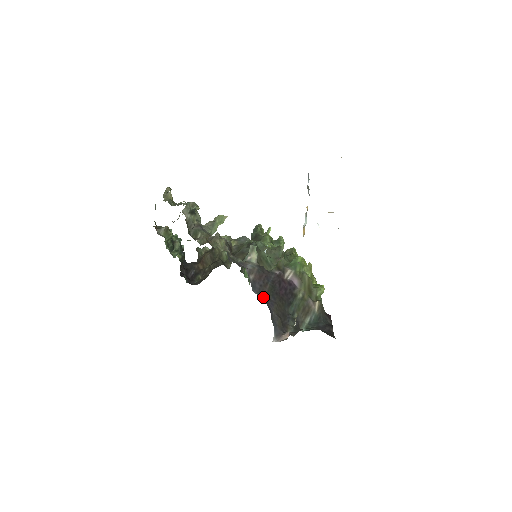
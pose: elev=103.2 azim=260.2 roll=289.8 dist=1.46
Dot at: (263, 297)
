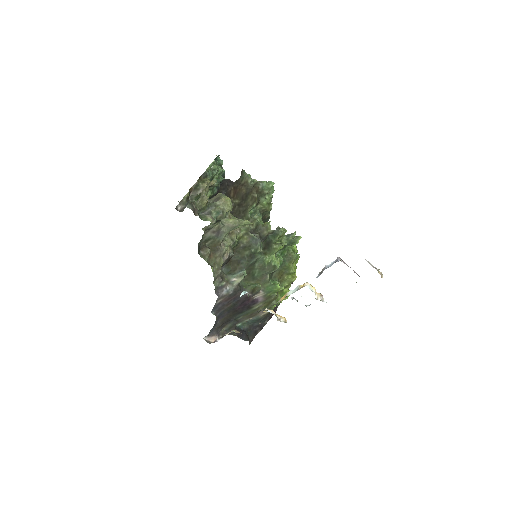
Dot at: (218, 314)
